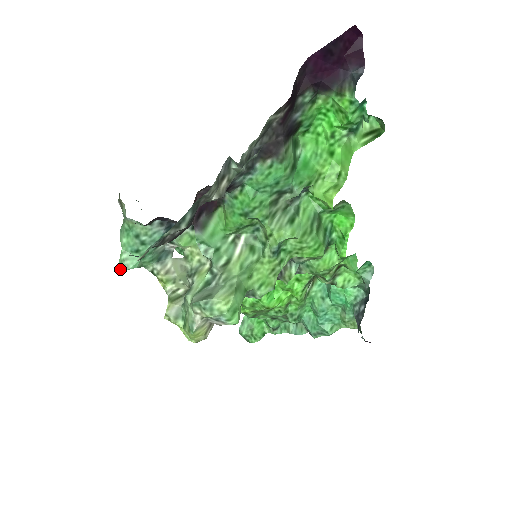
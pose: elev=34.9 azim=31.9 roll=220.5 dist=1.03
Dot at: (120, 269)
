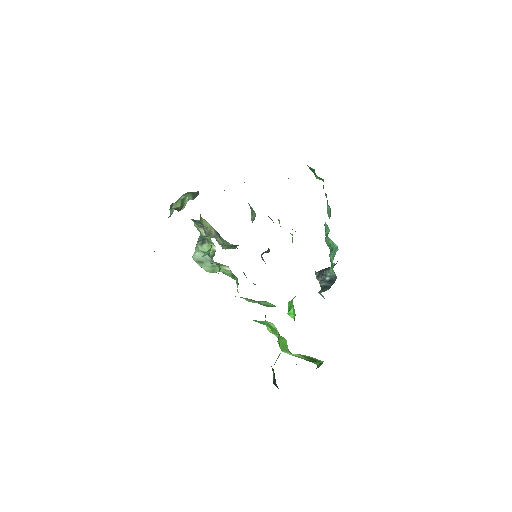
Dot at: occluded
